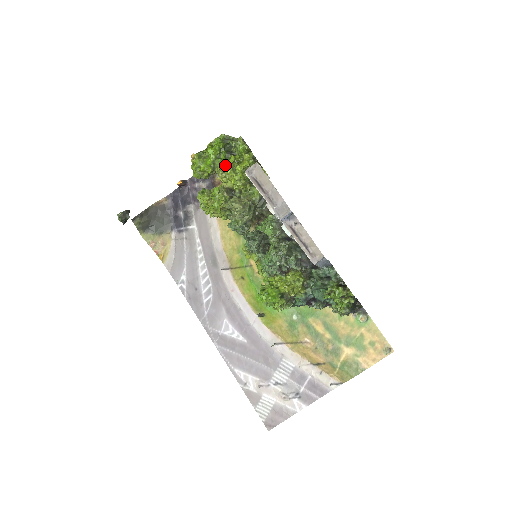
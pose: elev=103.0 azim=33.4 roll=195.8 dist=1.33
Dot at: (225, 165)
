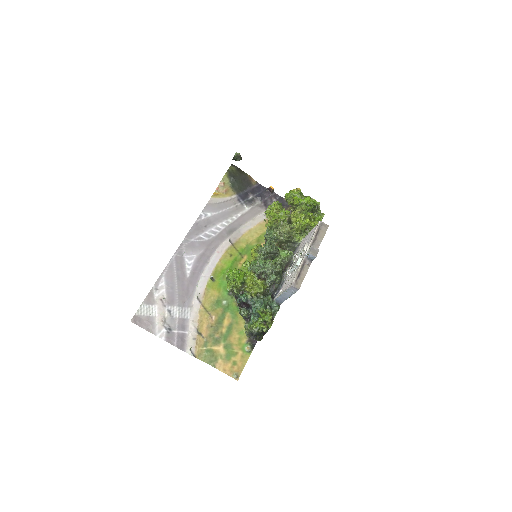
Dot at: (305, 211)
